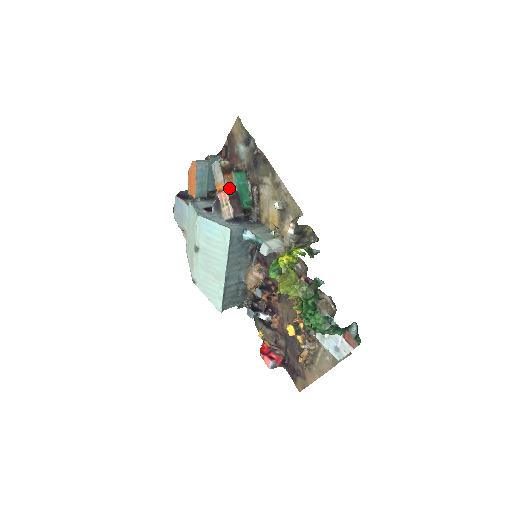
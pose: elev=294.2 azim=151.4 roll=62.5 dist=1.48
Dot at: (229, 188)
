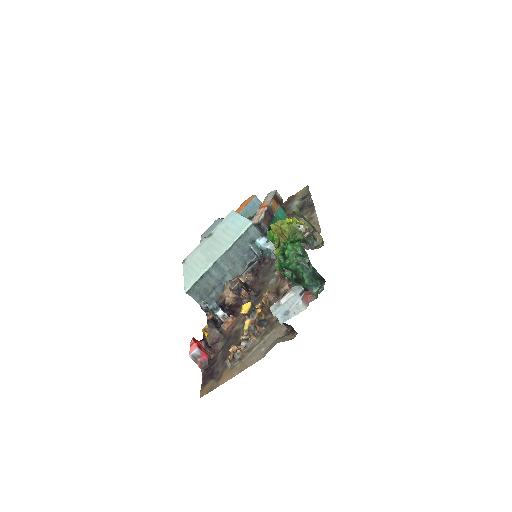
Dot at: (271, 208)
